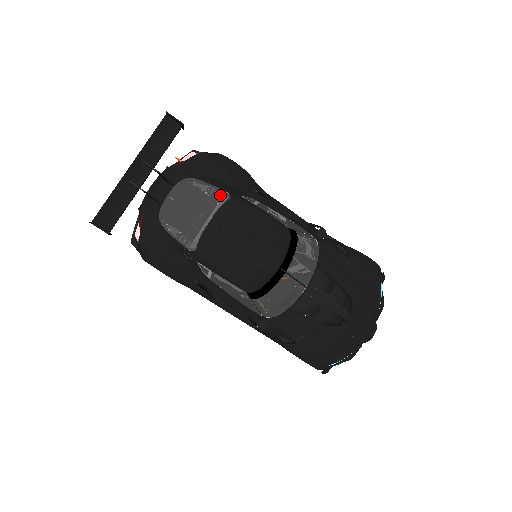
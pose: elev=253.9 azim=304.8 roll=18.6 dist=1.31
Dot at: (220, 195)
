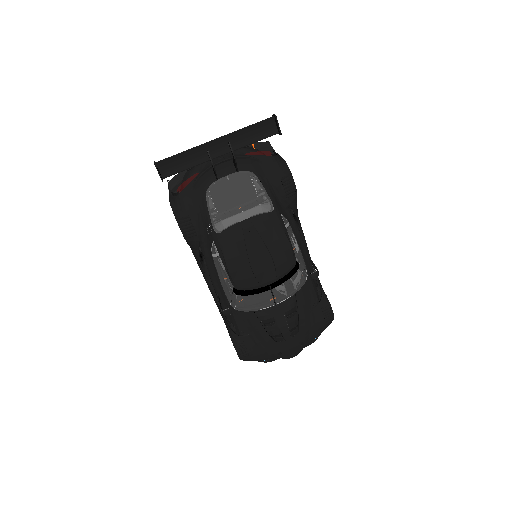
Dot at: (267, 204)
